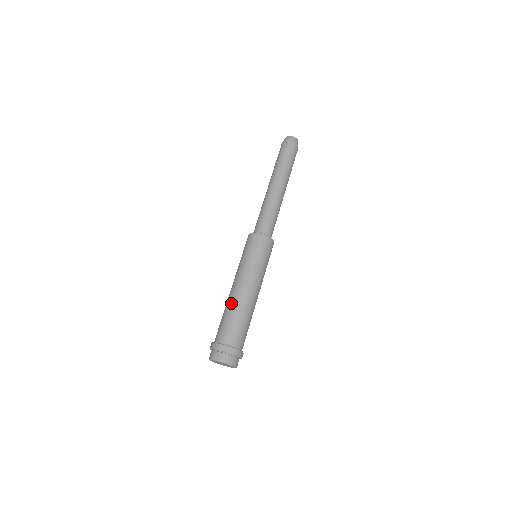
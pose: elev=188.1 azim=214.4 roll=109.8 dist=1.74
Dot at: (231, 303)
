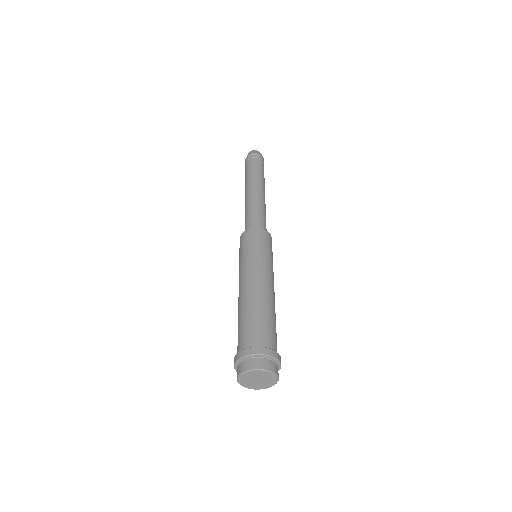
Dot at: (262, 300)
